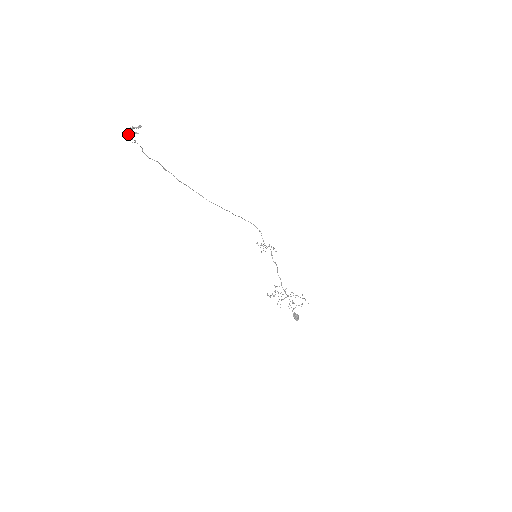
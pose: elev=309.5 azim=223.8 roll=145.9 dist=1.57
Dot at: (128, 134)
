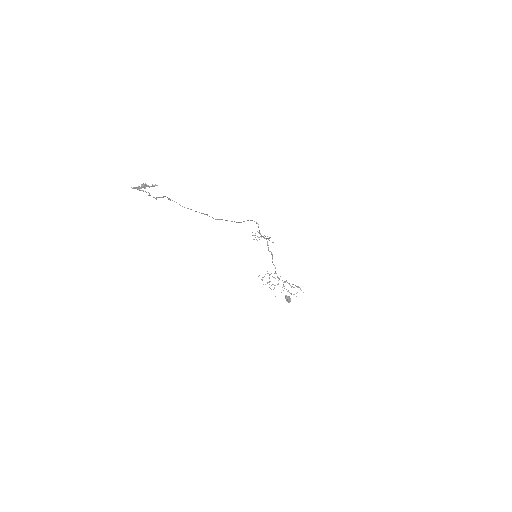
Dot at: (137, 188)
